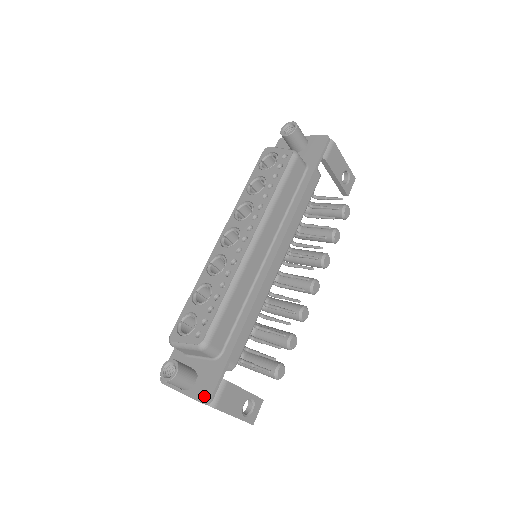
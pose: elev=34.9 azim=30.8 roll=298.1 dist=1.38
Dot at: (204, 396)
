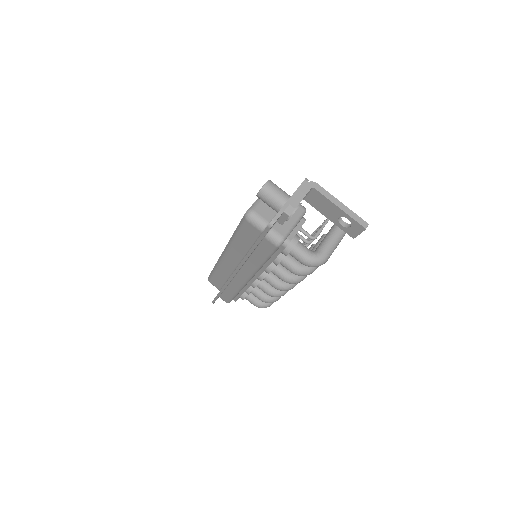
Dot at: occluded
